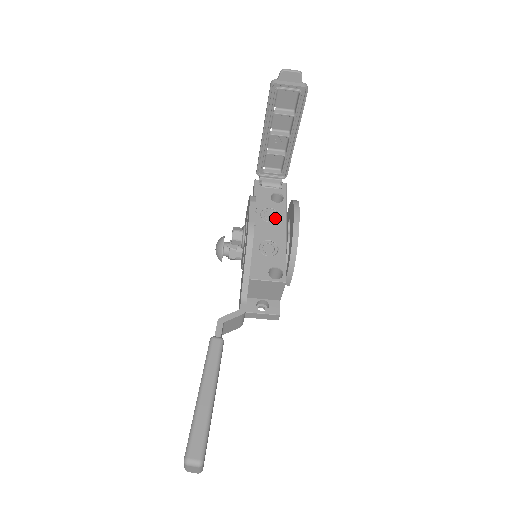
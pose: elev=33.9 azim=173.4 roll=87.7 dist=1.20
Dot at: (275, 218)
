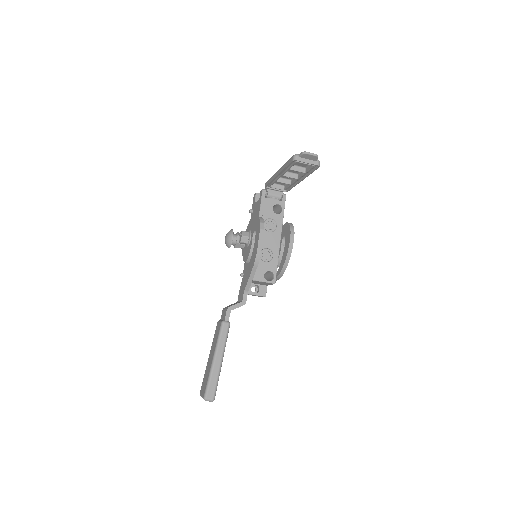
Dot at: (274, 228)
